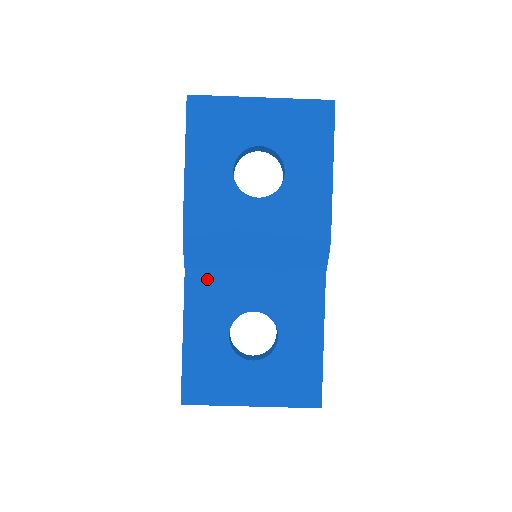
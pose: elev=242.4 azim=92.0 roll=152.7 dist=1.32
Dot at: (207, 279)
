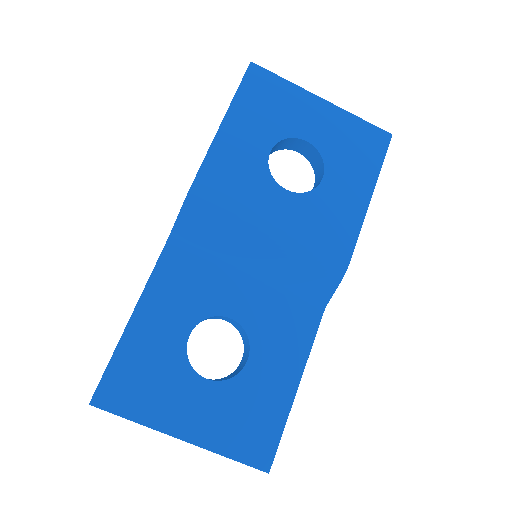
Dot at: (190, 258)
